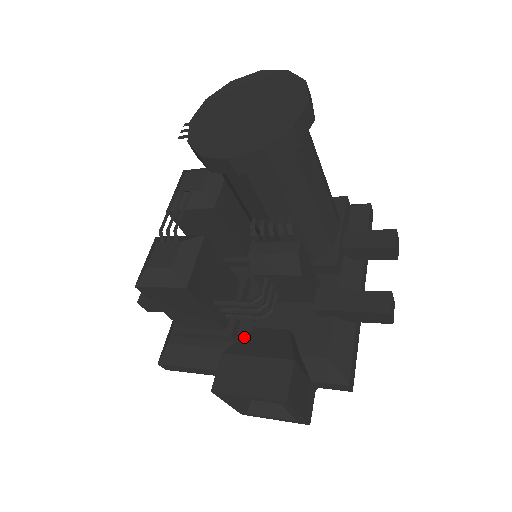
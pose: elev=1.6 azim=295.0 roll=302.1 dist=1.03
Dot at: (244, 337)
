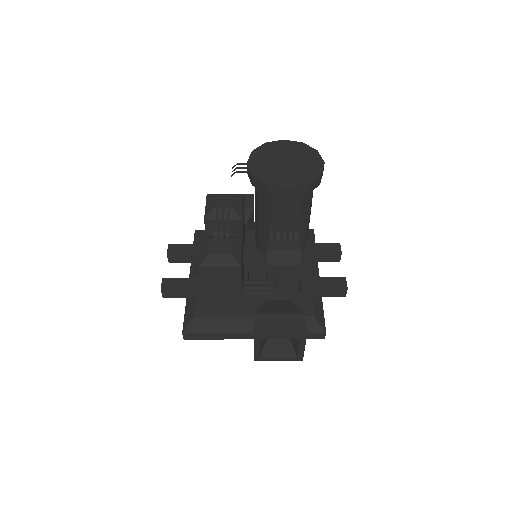
Dot at: (263, 305)
